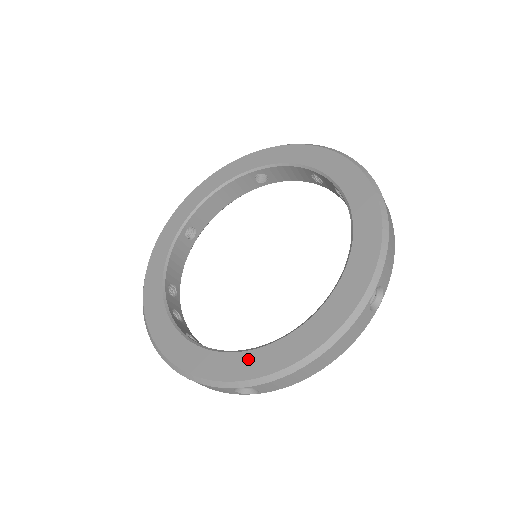
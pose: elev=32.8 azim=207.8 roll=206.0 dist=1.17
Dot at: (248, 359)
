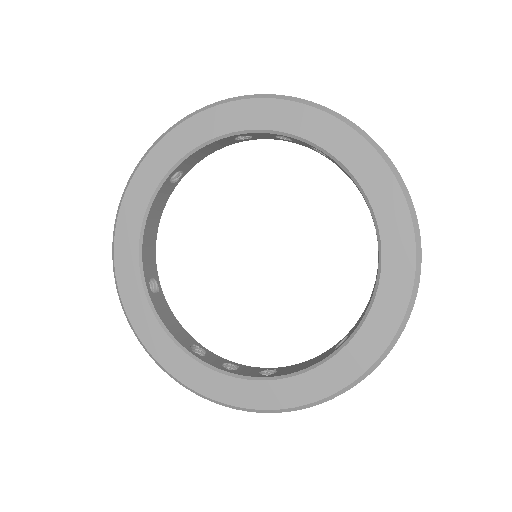
Dot at: (357, 348)
